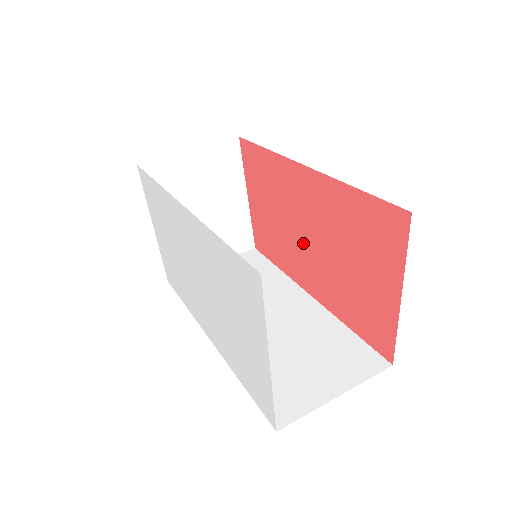
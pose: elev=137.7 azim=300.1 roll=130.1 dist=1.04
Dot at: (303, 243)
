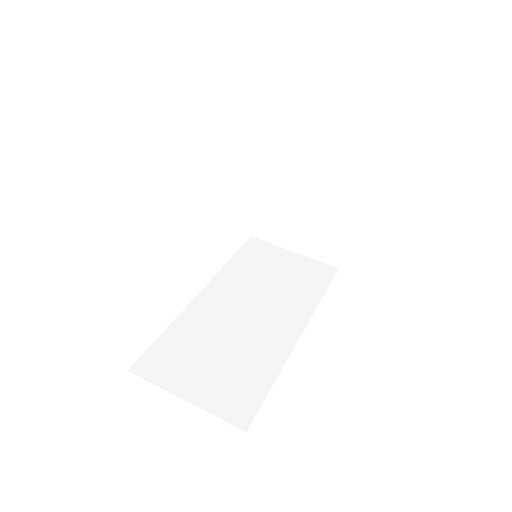
Dot at: occluded
